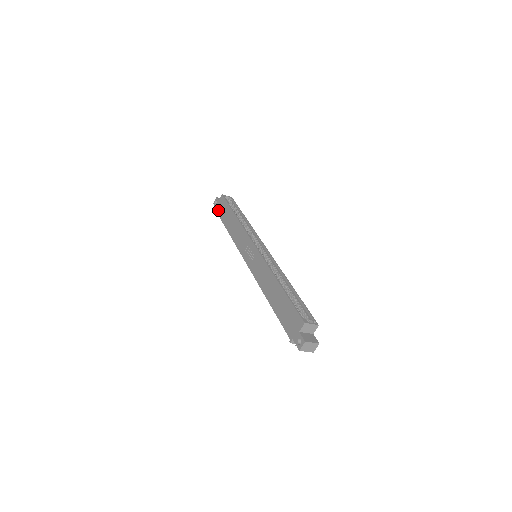
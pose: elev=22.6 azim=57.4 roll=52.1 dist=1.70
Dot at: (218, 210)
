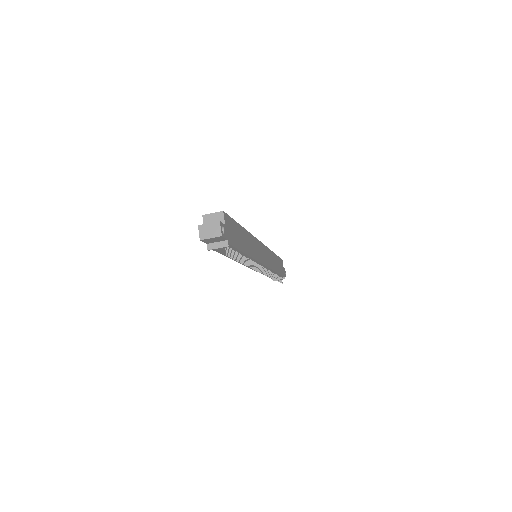
Dot at: occluded
